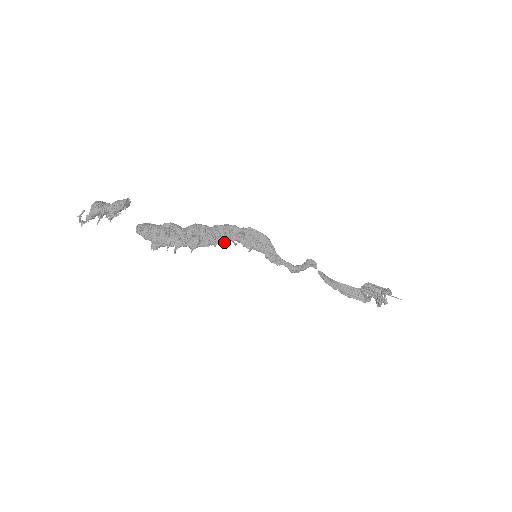
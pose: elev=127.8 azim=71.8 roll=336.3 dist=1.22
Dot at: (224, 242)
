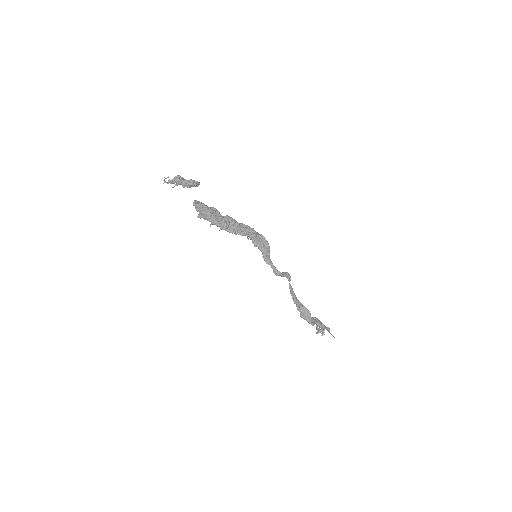
Dot at: (242, 234)
